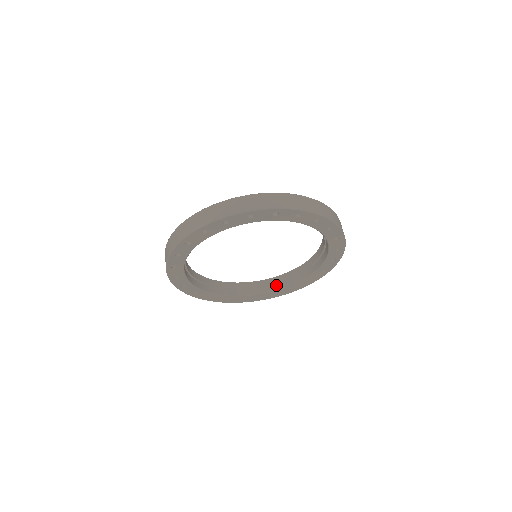
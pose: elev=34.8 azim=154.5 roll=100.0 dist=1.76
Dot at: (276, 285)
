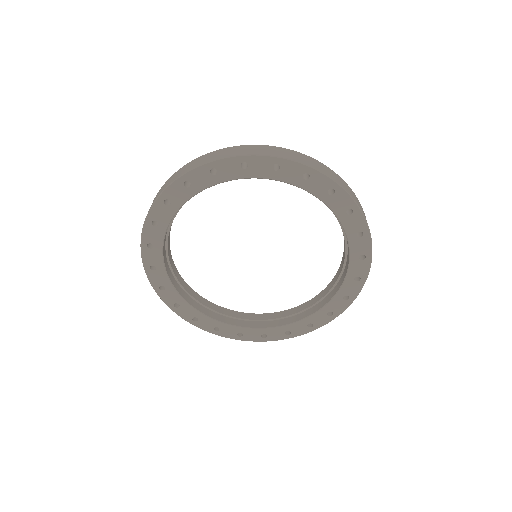
Dot at: (241, 321)
